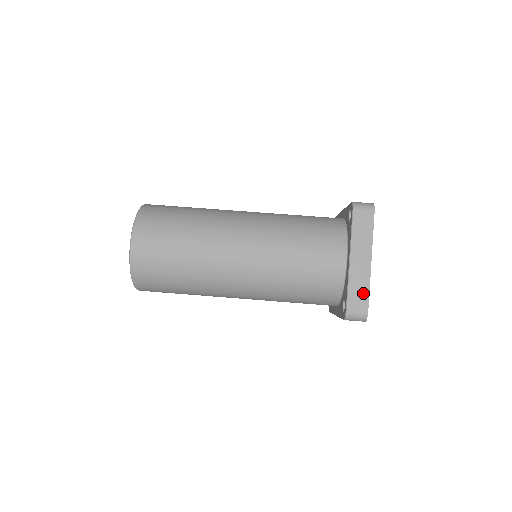
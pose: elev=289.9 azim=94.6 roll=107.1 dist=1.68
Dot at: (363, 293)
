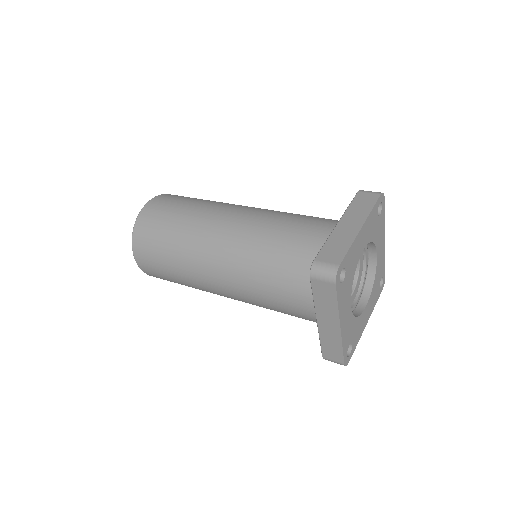
Dot at: (341, 249)
